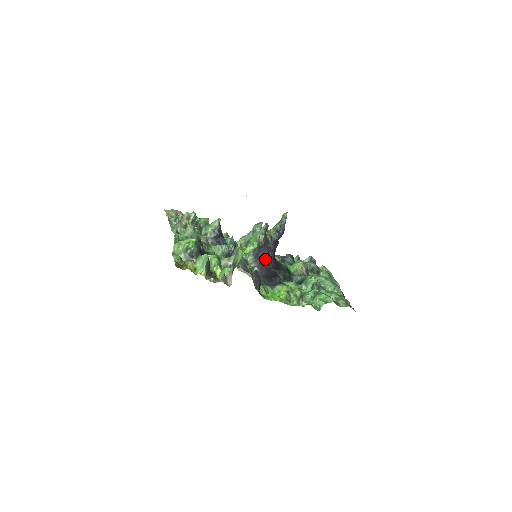
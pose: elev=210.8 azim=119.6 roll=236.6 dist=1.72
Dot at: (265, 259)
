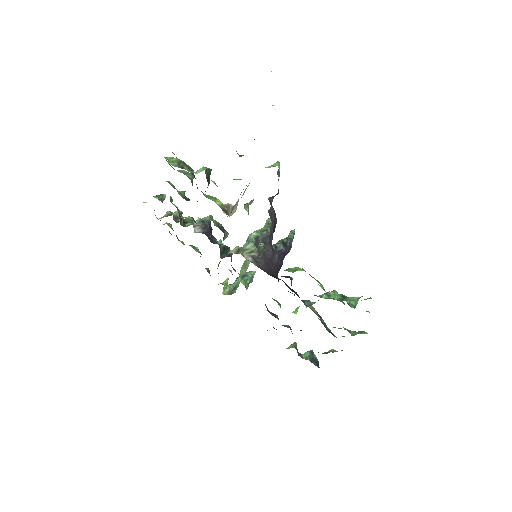
Dot at: (268, 260)
